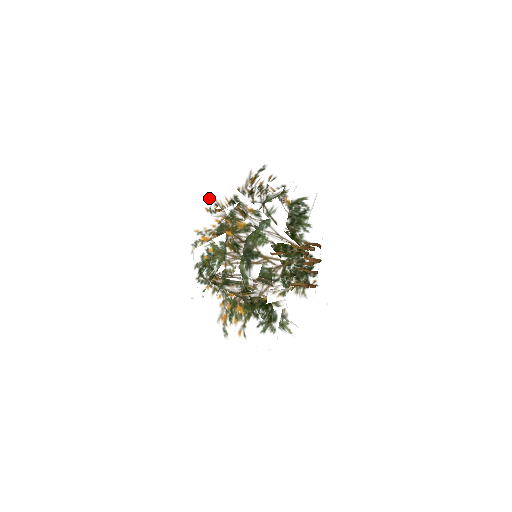
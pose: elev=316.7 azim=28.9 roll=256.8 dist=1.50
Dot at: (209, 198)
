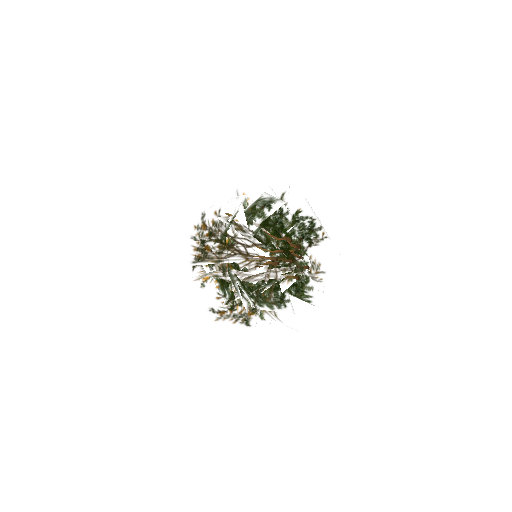
Dot at: occluded
